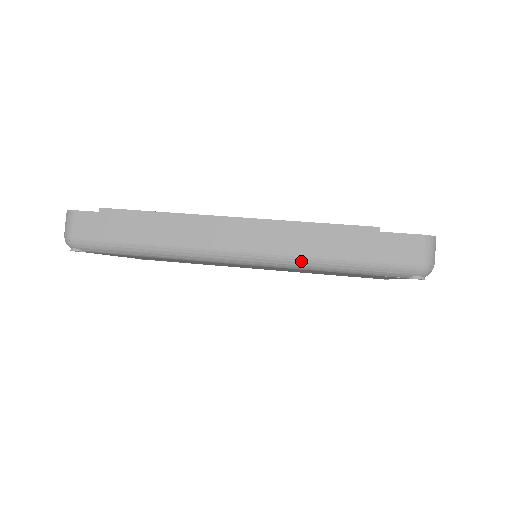
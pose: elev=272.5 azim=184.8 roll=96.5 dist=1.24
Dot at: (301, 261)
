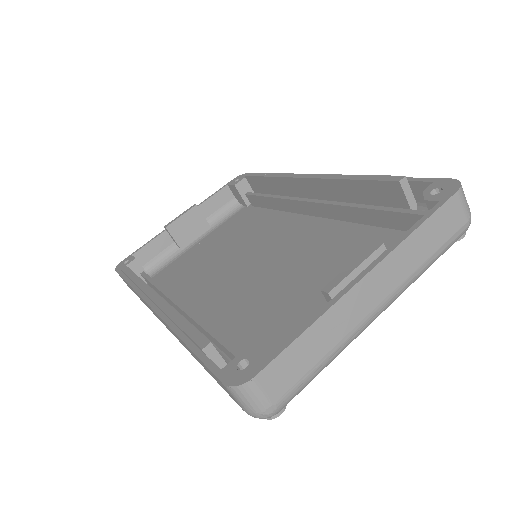
Dot at: occluded
